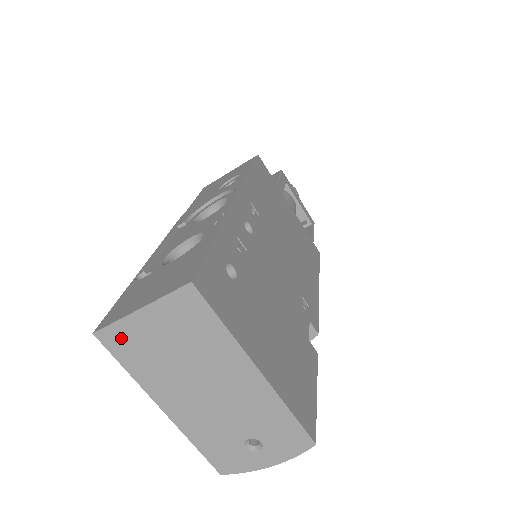
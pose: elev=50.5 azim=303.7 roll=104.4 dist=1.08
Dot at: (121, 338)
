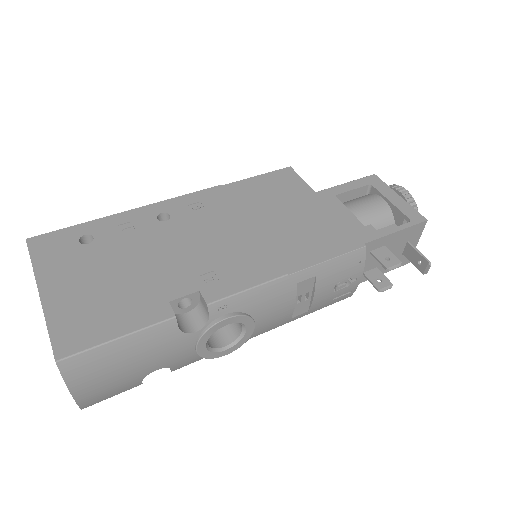
Dot at: occluded
